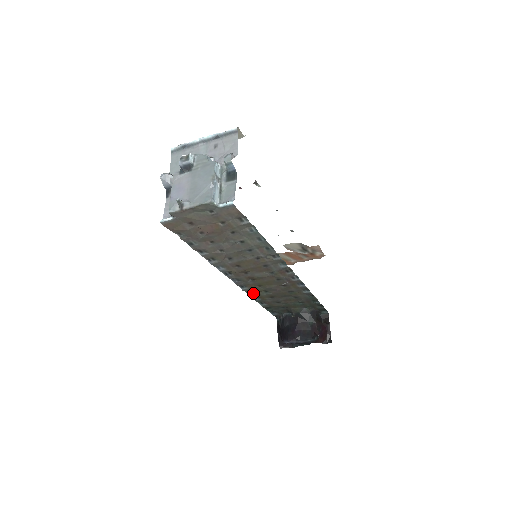
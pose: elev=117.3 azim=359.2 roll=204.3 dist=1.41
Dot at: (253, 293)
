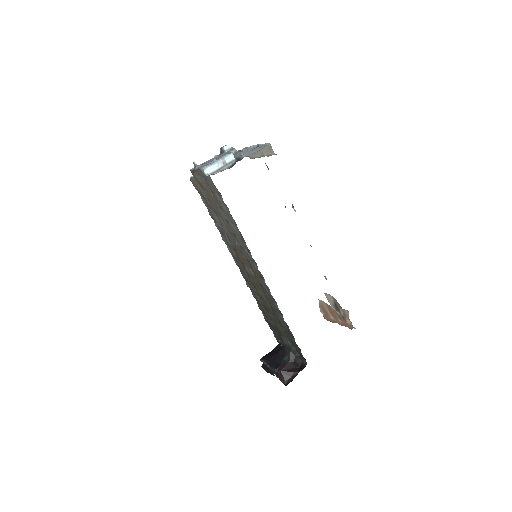
Dot at: (254, 294)
